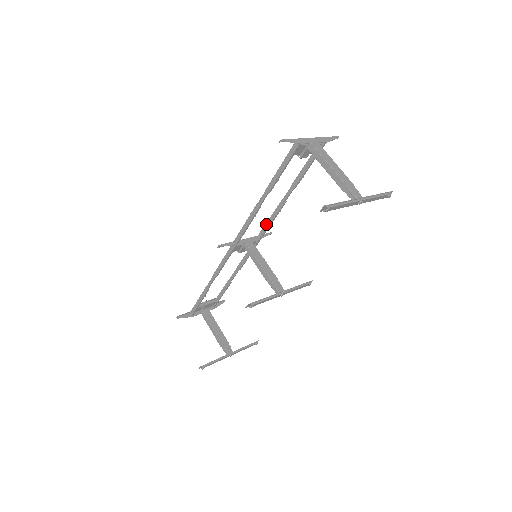
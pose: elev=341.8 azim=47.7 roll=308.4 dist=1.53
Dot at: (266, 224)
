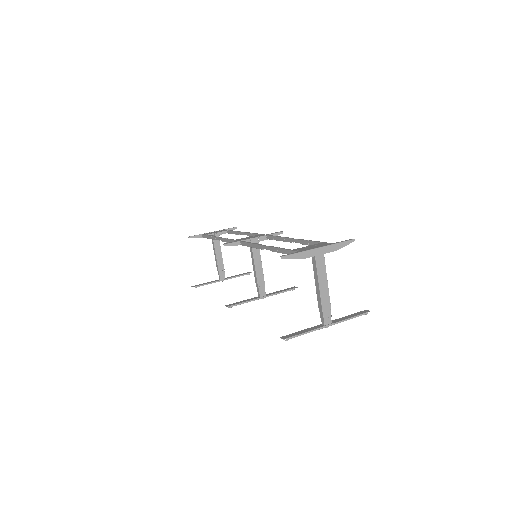
Dot at: (275, 237)
